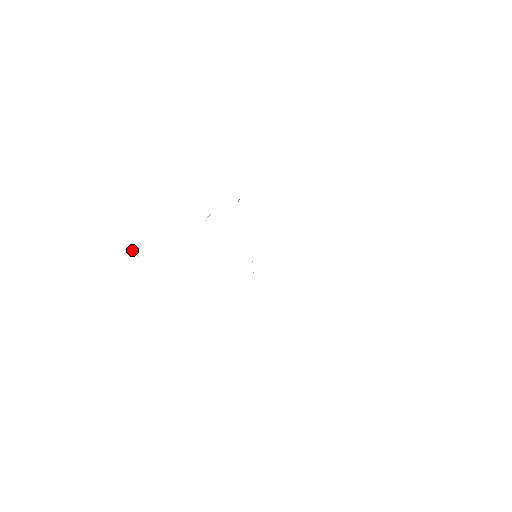
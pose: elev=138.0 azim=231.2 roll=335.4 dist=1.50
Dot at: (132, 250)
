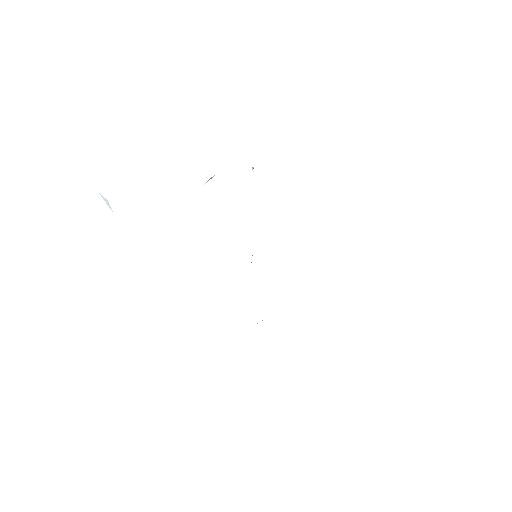
Dot at: (106, 200)
